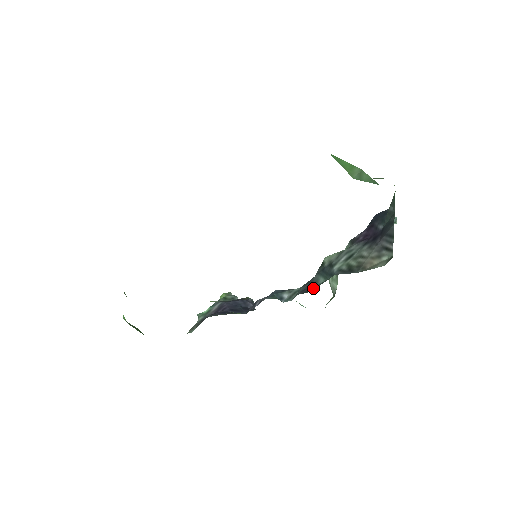
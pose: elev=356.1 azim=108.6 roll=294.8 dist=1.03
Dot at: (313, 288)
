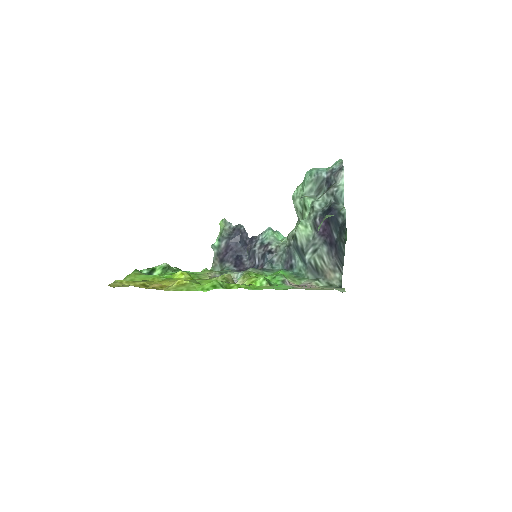
Dot at: (294, 267)
